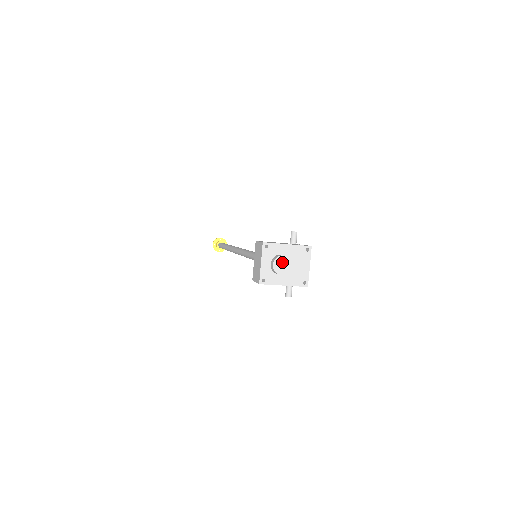
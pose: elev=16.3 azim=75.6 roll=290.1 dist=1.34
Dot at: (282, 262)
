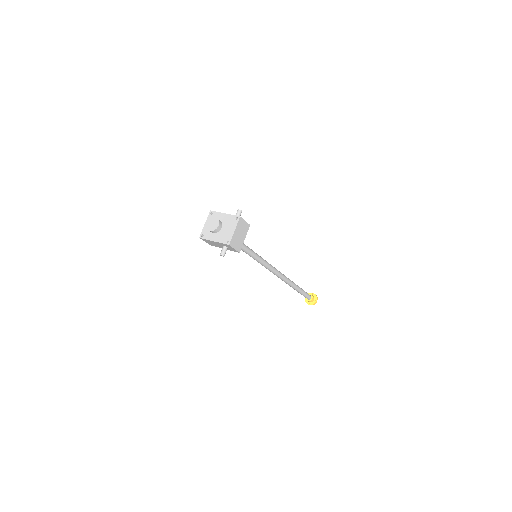
Dot at: (213, 222)
